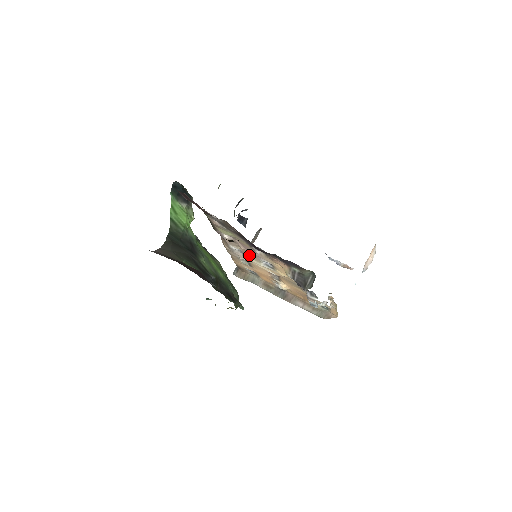
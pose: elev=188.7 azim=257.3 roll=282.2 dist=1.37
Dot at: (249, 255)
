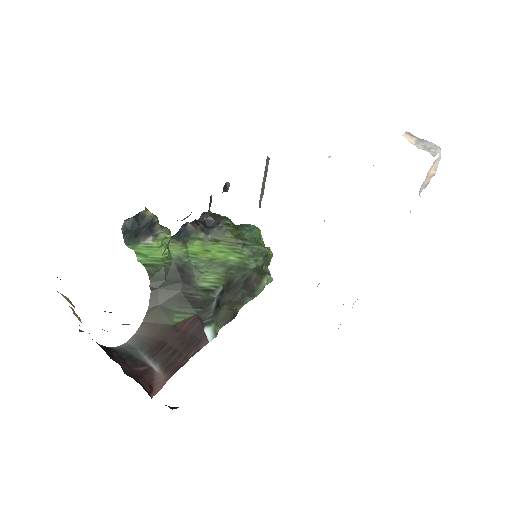
Dot at: occluded
